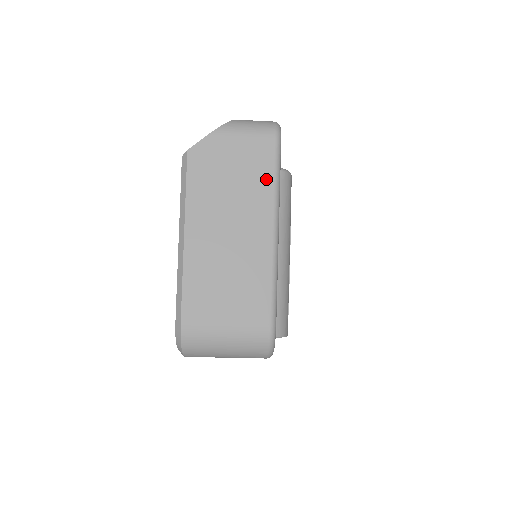
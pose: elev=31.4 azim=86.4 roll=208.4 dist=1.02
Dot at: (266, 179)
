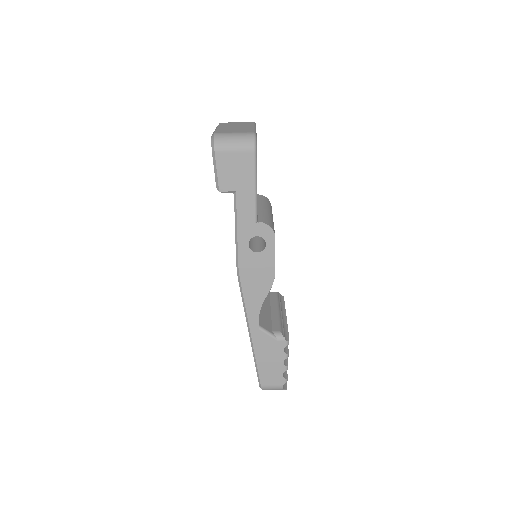
Dot at: (250, 124)
